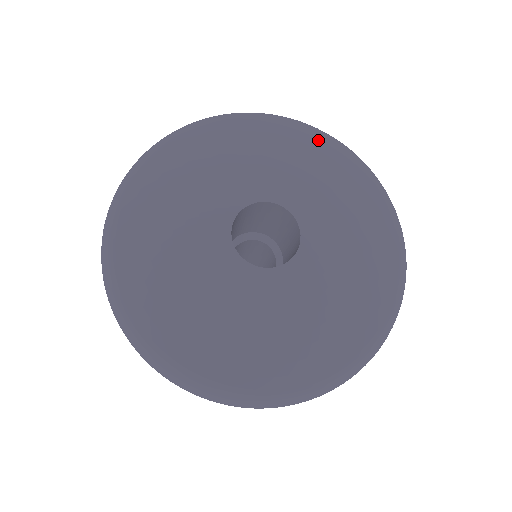
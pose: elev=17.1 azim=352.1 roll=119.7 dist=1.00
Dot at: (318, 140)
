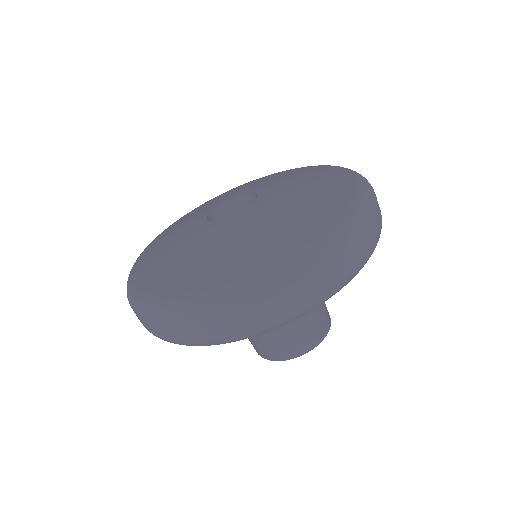
Dot at: (336, 170)
